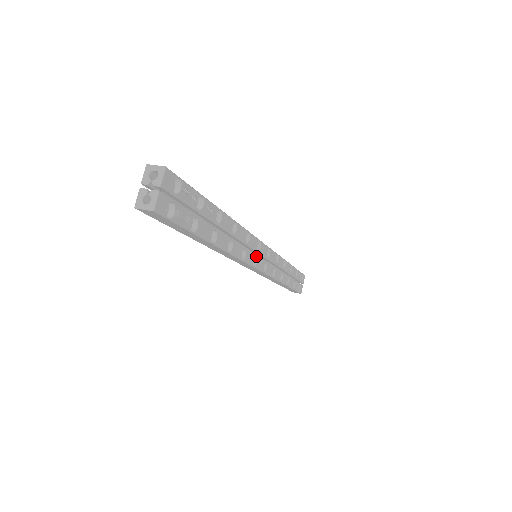
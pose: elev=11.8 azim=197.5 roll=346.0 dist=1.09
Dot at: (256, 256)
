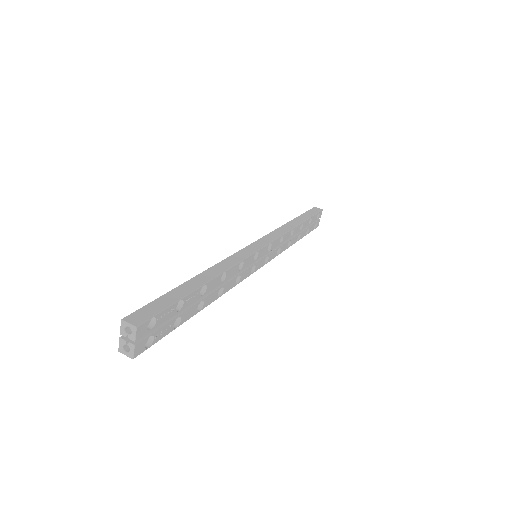
Dot at: (254, 265)
